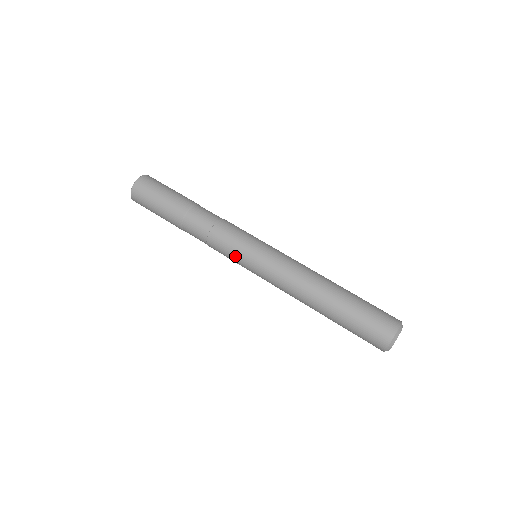
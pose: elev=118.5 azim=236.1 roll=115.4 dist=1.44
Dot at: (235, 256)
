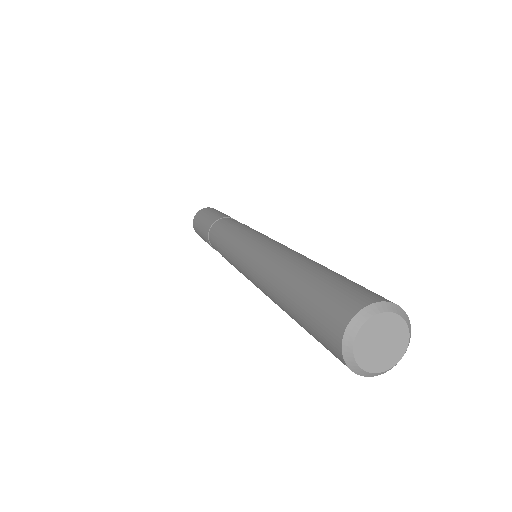
Dot at: (230, 260)
